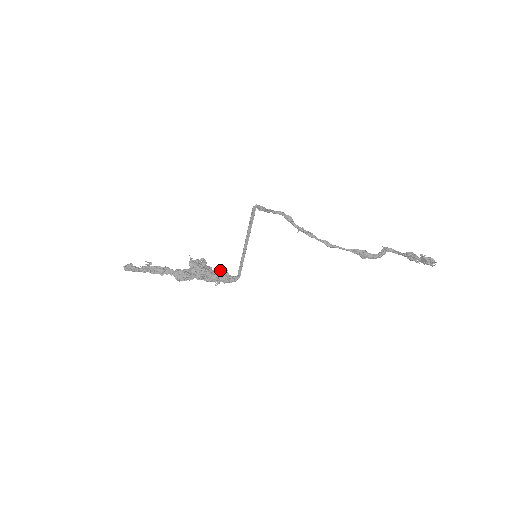
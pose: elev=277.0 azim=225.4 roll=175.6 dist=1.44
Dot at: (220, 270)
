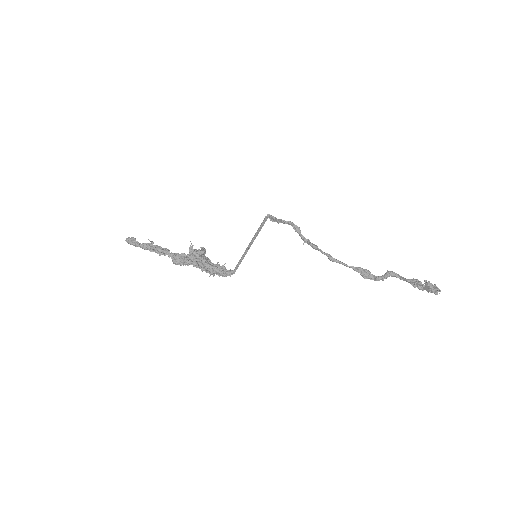
Dot at: (218, 262)
